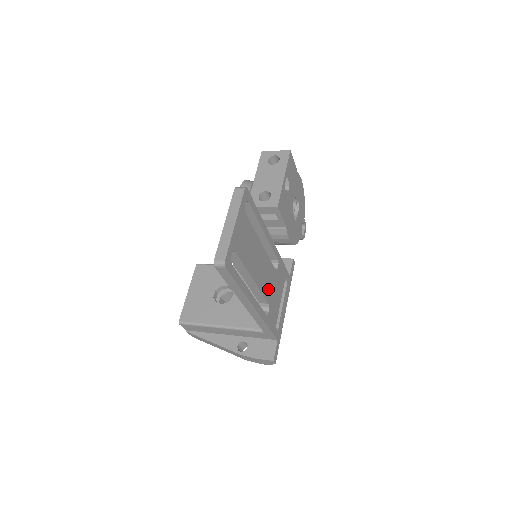
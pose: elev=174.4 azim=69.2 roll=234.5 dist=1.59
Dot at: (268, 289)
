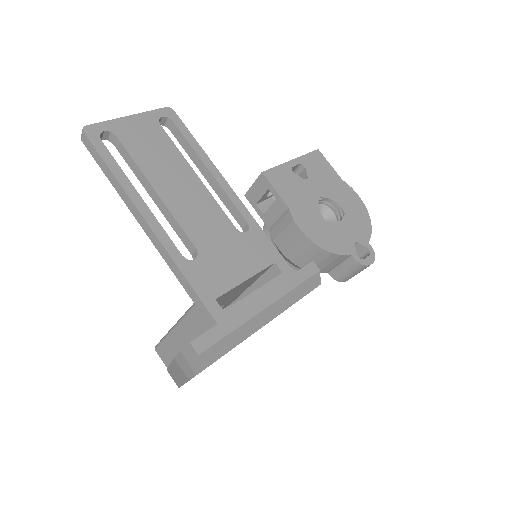
Dot at: (202, 232)
